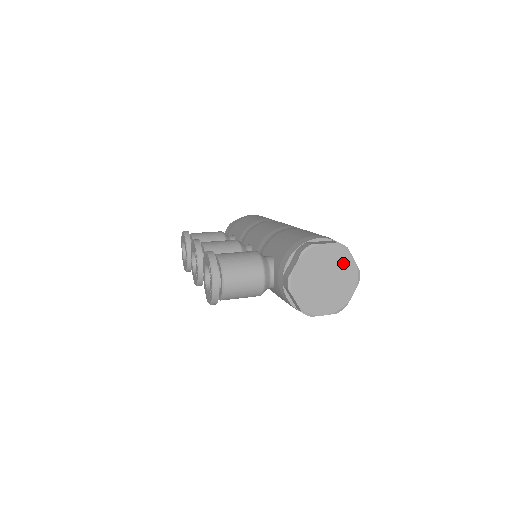
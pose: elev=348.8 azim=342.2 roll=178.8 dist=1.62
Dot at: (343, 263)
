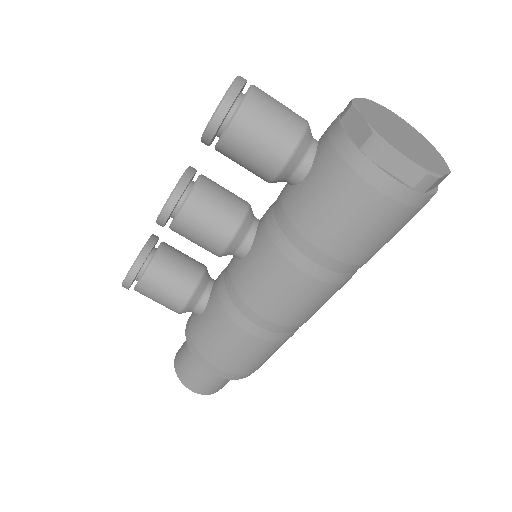
Dot at: (424, 143)
